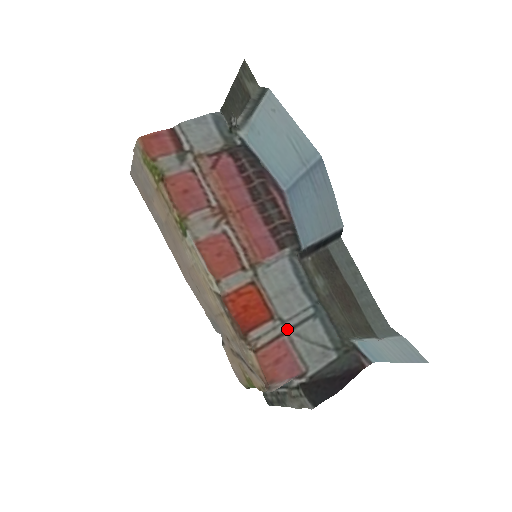
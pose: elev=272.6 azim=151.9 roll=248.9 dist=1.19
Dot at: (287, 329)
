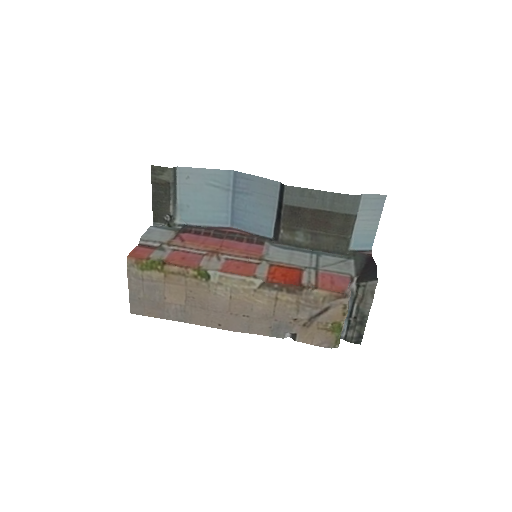
Dot at: (315, 268)
